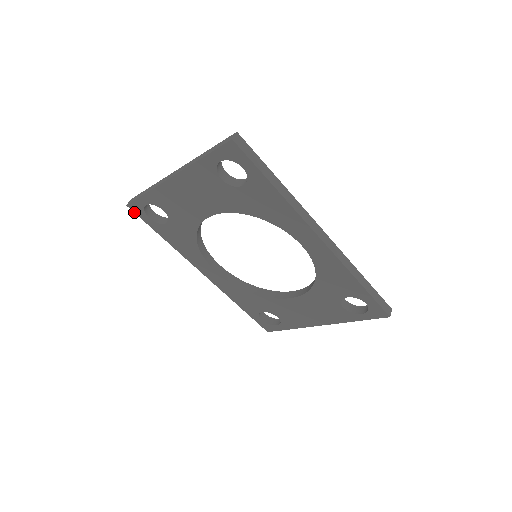
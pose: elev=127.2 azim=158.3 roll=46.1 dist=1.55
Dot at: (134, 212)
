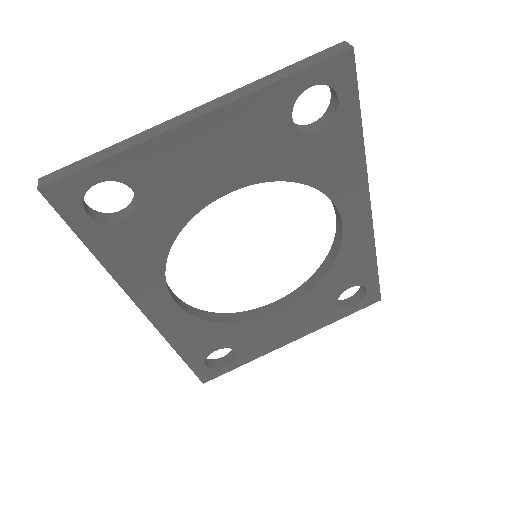
Dot at: (51, 204)
